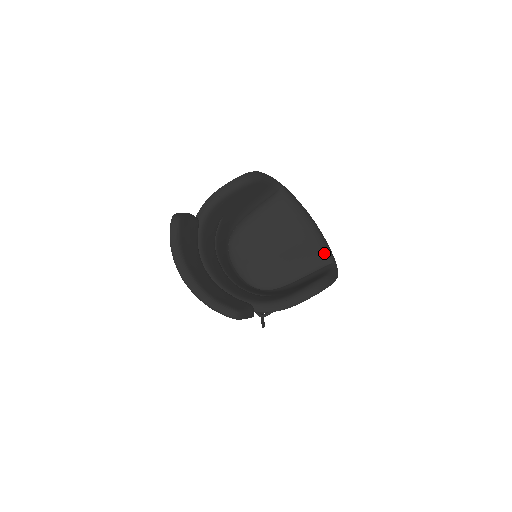
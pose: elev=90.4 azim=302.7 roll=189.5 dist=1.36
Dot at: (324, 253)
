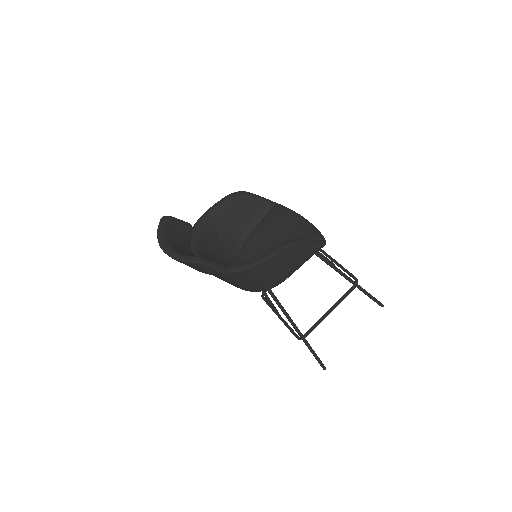
Dot at: (311, 234)
